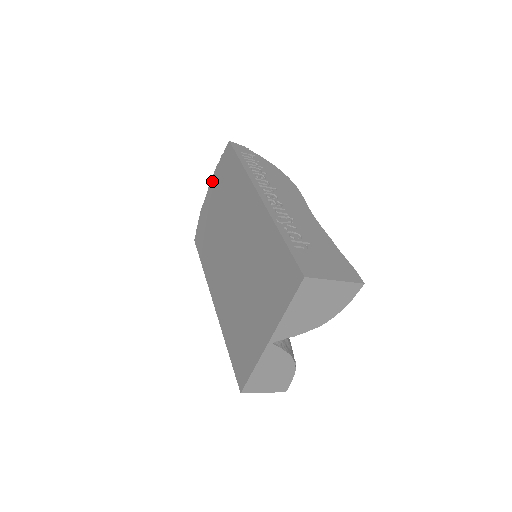
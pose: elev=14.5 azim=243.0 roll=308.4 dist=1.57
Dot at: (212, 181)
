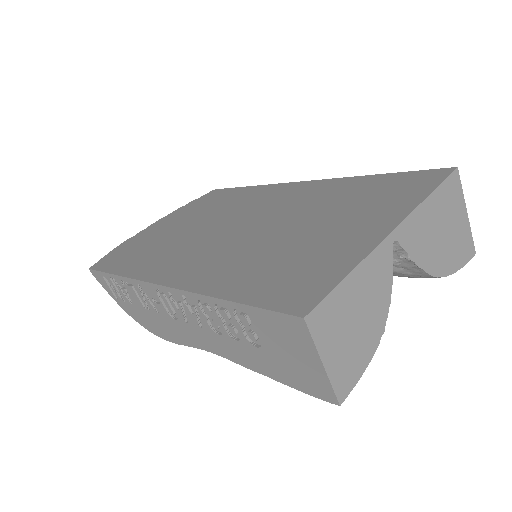
Dot at: (165, 217)
